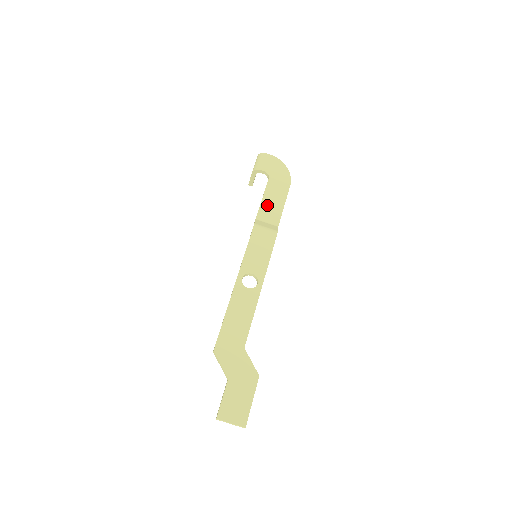
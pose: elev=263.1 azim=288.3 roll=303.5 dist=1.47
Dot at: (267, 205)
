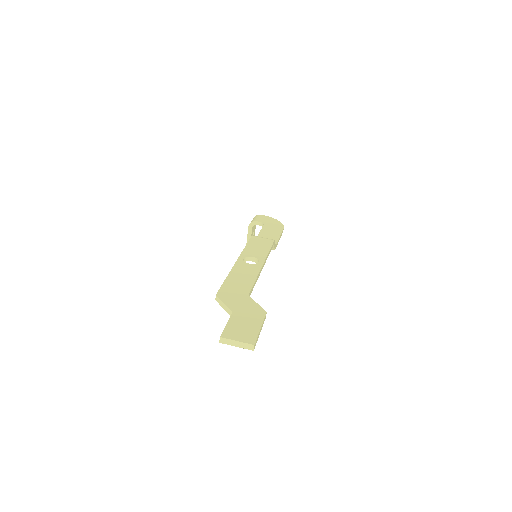
Dot at: (264, 236)
